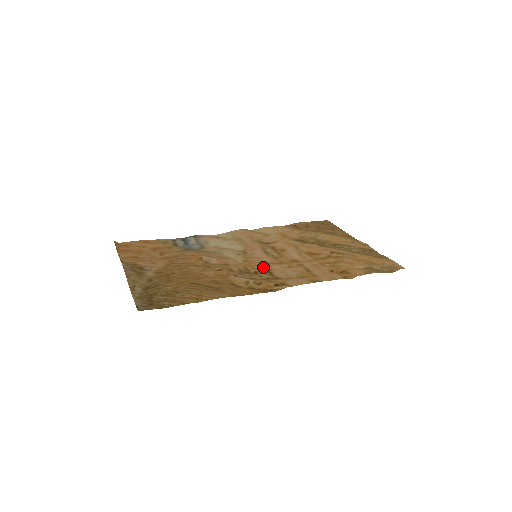
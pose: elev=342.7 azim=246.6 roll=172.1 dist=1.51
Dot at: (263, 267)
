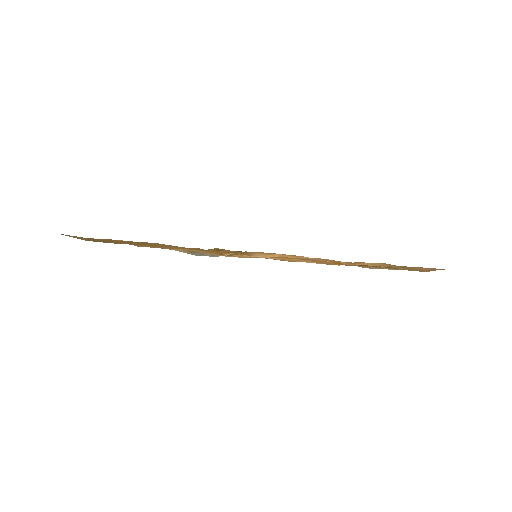
Dot at: occluded
